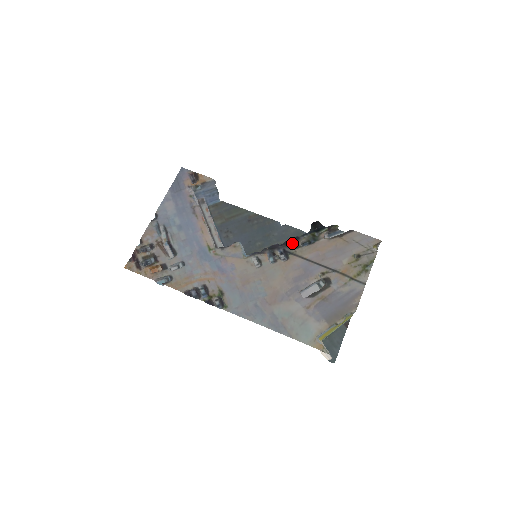
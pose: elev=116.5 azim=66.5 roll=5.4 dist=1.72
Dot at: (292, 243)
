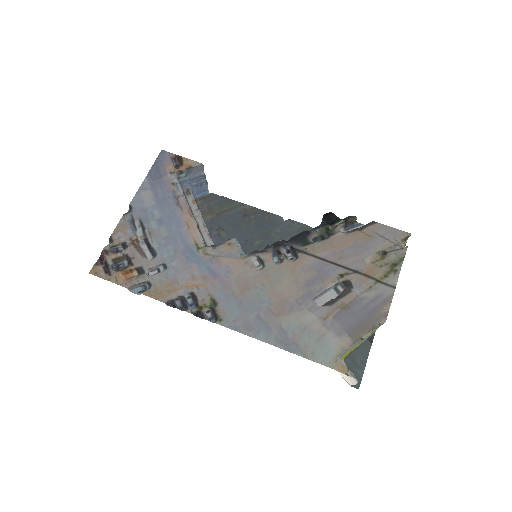
Dot at: (301, 239)
